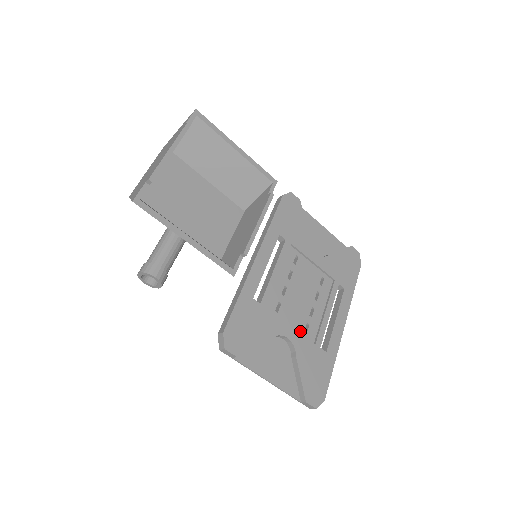
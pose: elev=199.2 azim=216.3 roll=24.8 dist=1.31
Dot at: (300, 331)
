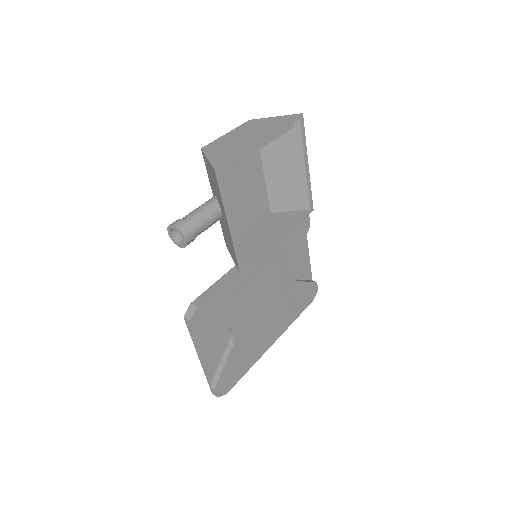
Dot at: (245, 331)
